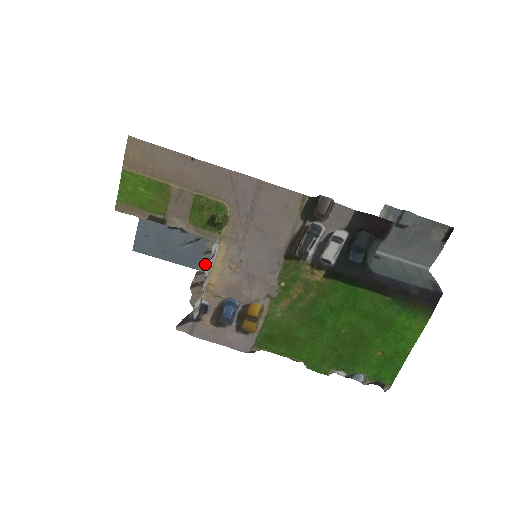
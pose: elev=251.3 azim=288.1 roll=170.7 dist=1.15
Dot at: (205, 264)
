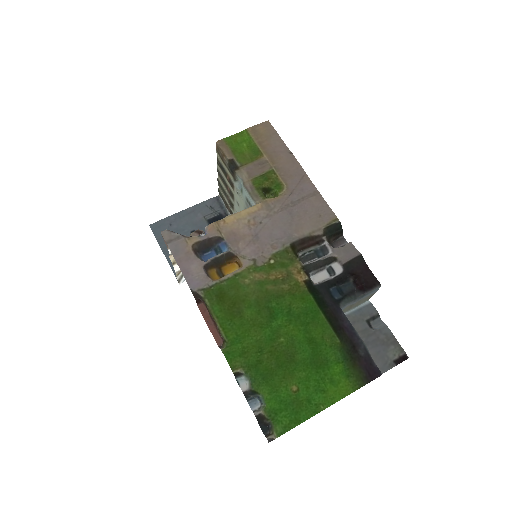
Dot at: occluded
